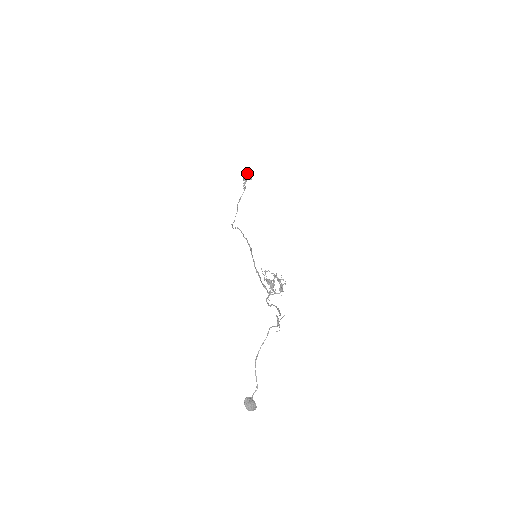
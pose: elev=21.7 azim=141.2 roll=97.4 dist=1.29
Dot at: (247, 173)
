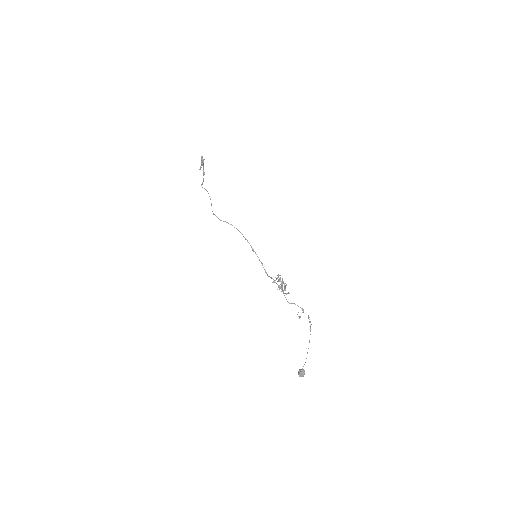
Dot at: occluded
